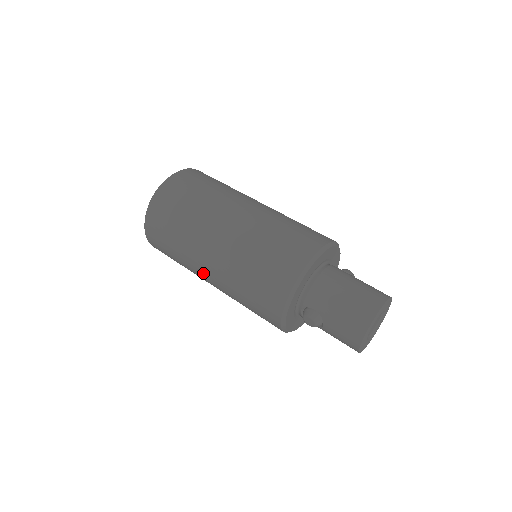
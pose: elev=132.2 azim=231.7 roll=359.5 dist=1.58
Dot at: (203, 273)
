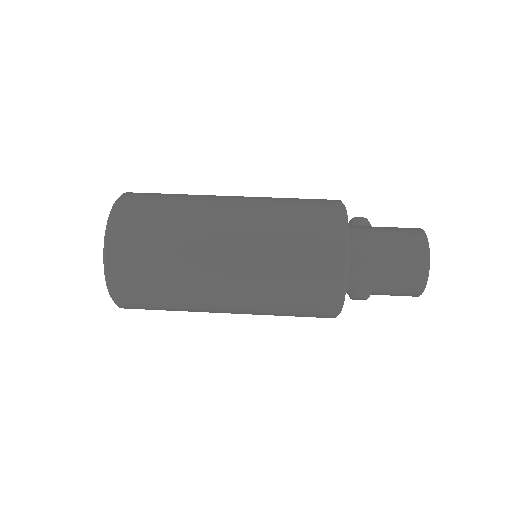
Dot at: occluded
